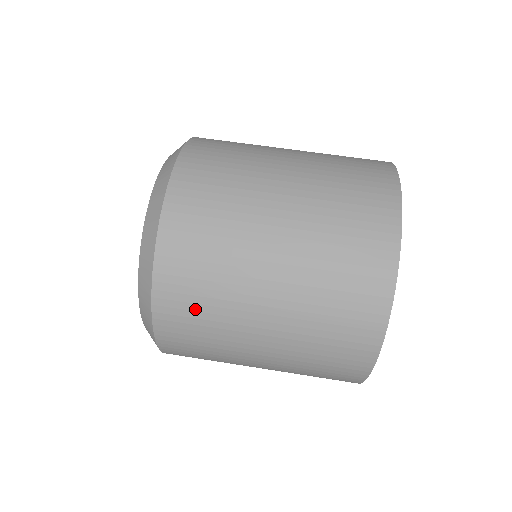
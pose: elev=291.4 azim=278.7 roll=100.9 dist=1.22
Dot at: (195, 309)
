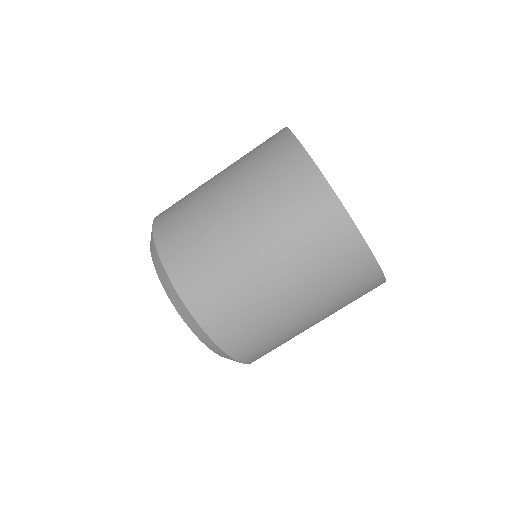
Dot at: (225, 303)
